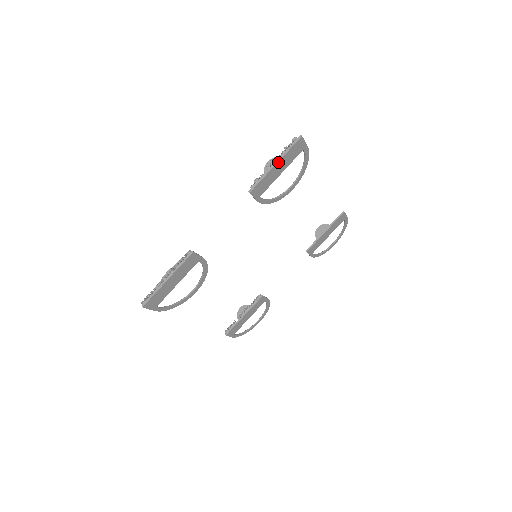
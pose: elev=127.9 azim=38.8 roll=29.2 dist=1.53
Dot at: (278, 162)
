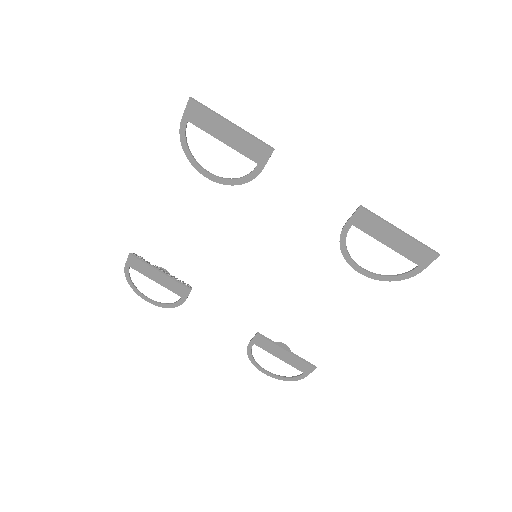
Dot at: (403, 234)
